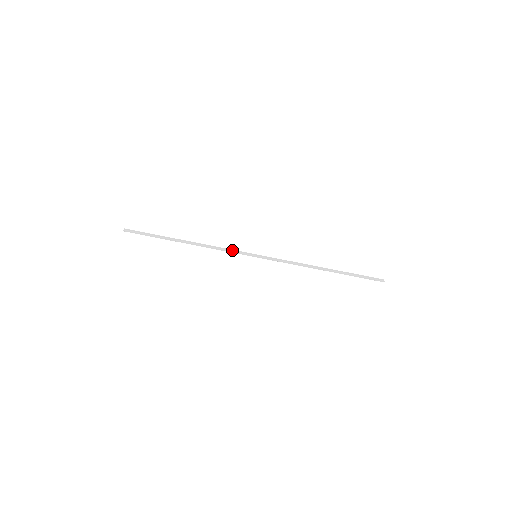
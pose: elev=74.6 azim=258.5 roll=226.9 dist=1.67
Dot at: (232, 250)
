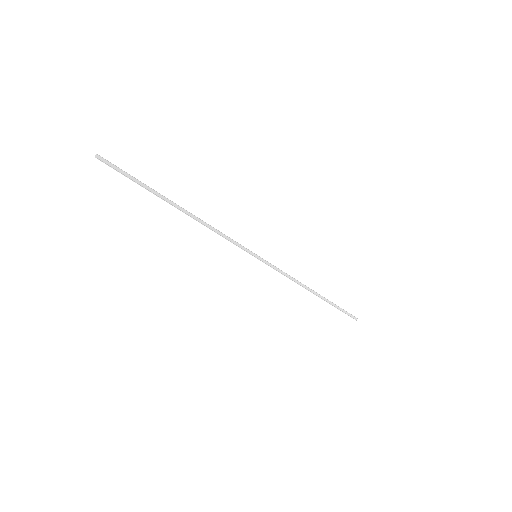
Dot at: (233, 240)
